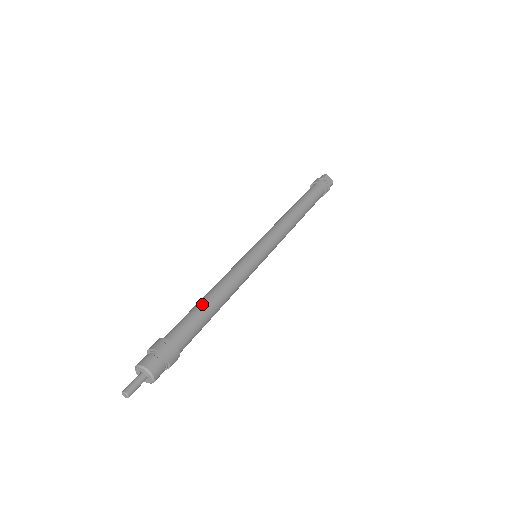
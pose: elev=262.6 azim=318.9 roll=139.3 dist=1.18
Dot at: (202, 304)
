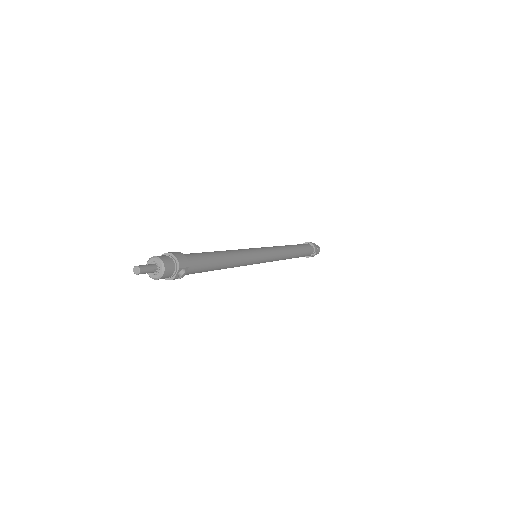
Dot at: (208, 252)
